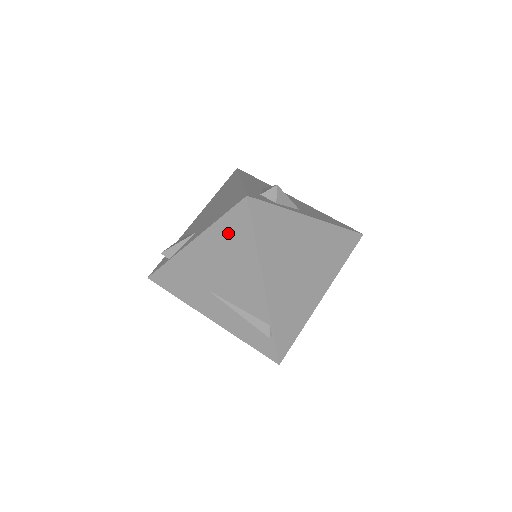
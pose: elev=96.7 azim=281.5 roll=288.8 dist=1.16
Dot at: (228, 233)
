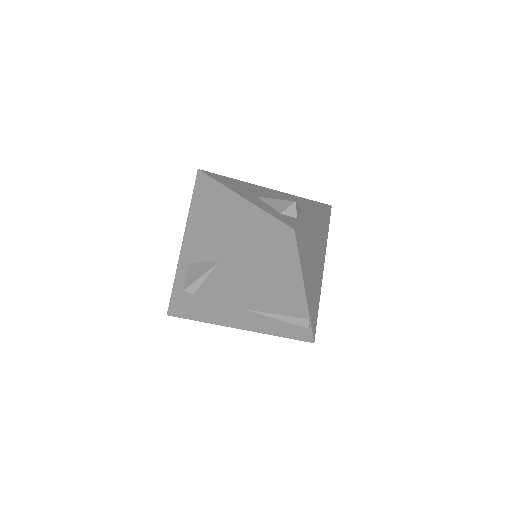
Dot at: (270, 262)
